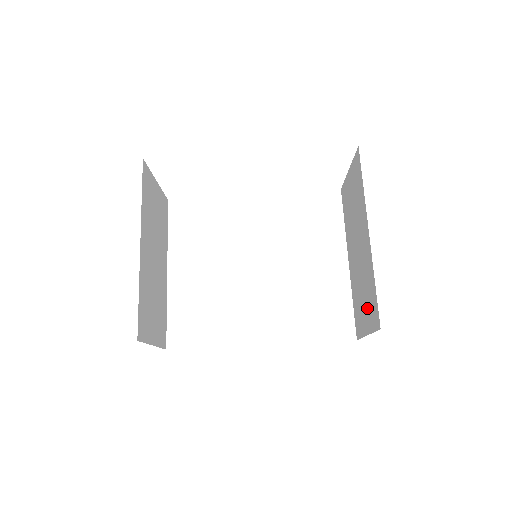
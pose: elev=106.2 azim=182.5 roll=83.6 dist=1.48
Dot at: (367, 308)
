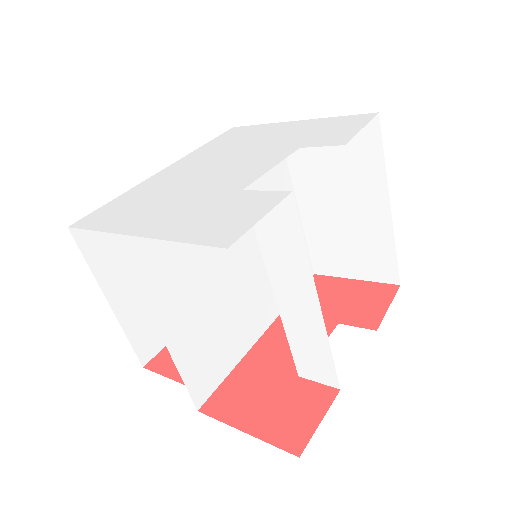
Dot at: (362, 262)
